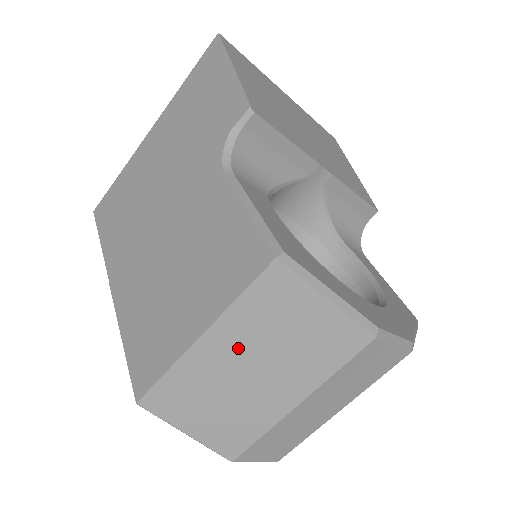
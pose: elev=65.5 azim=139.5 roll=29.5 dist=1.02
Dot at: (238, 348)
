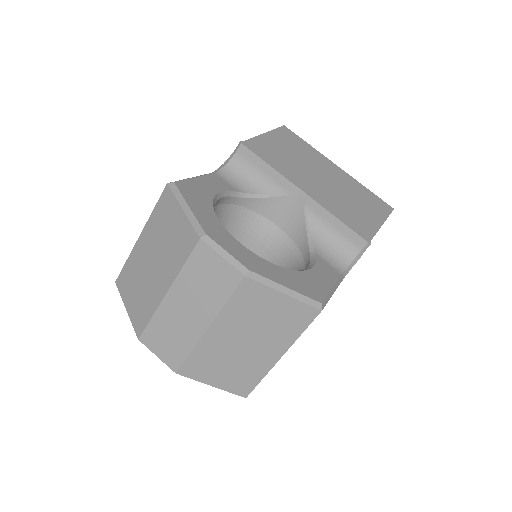
Dot at: (150, 245)
